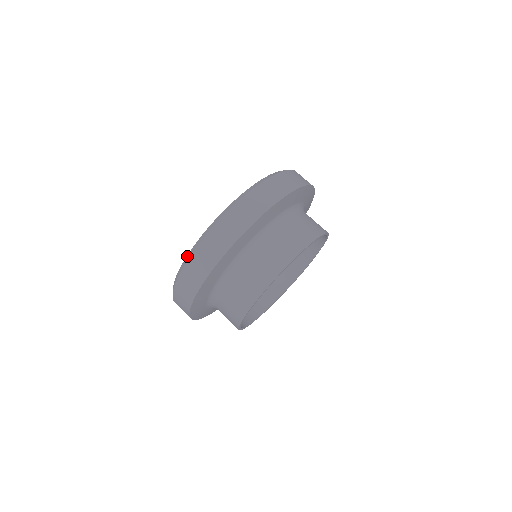
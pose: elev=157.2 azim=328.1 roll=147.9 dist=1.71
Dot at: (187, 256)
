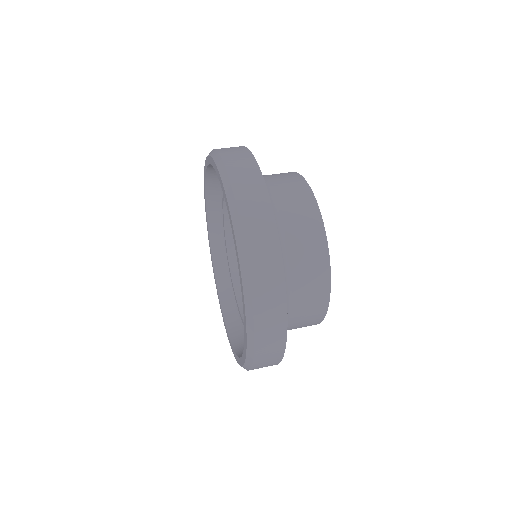
Dot at: (232, 215)
